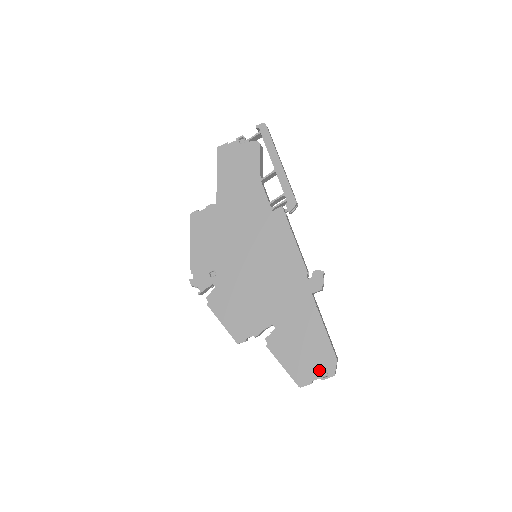
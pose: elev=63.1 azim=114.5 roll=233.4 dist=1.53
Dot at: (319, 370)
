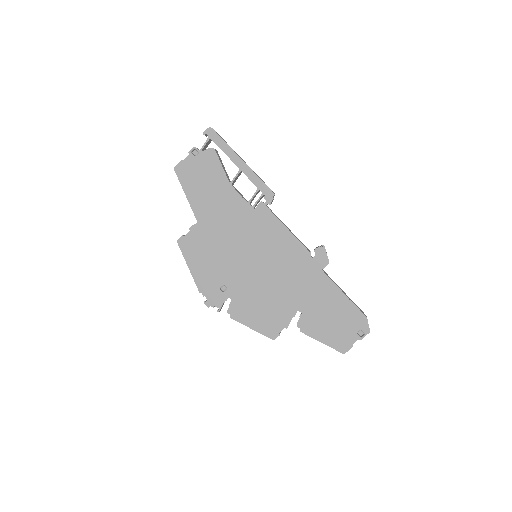
Dot at: (355, 333)
